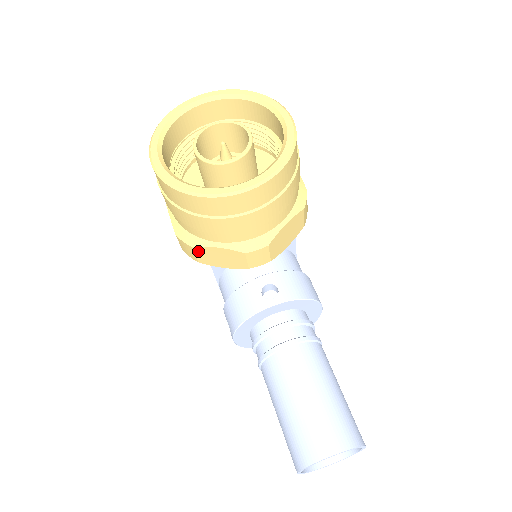
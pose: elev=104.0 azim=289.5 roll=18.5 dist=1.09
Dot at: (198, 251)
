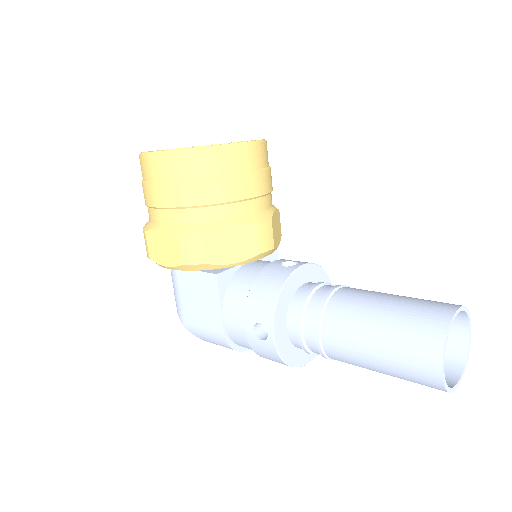
Dot at: (208, 240)
